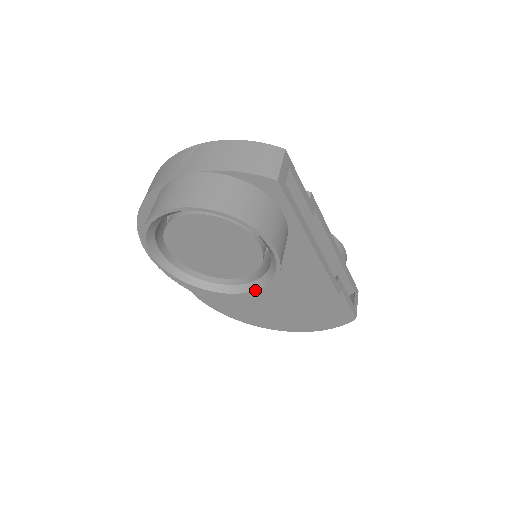
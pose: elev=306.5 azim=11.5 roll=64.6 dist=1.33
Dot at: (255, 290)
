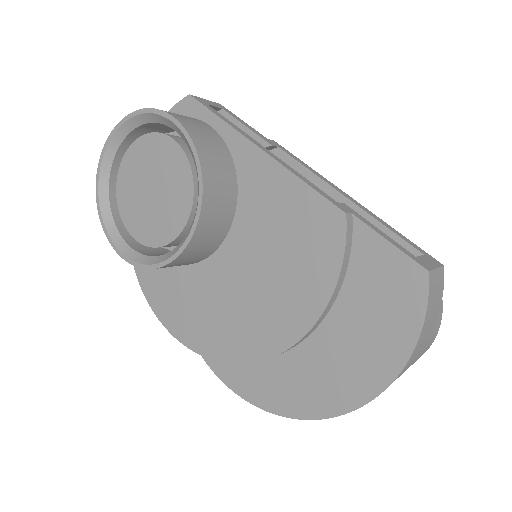
Dot at: (196, 212)
